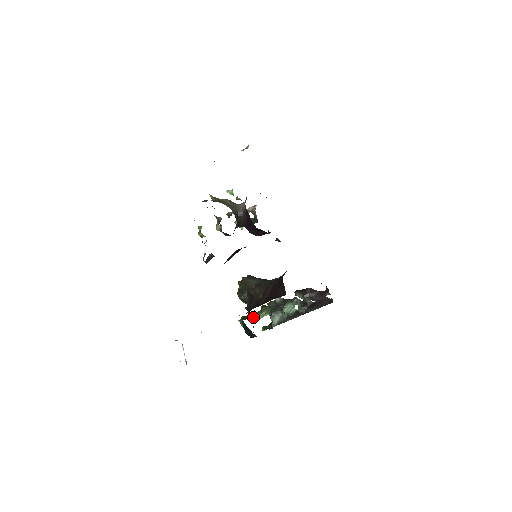
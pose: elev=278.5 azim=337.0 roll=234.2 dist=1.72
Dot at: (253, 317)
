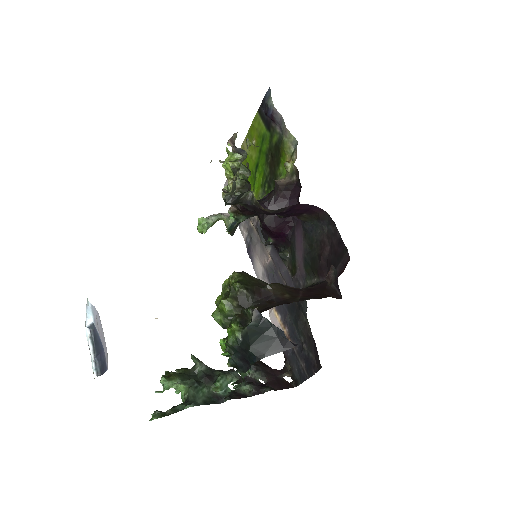
Dot at: occluded
